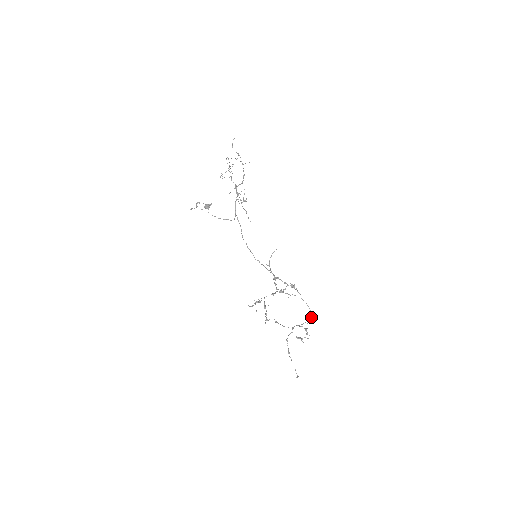
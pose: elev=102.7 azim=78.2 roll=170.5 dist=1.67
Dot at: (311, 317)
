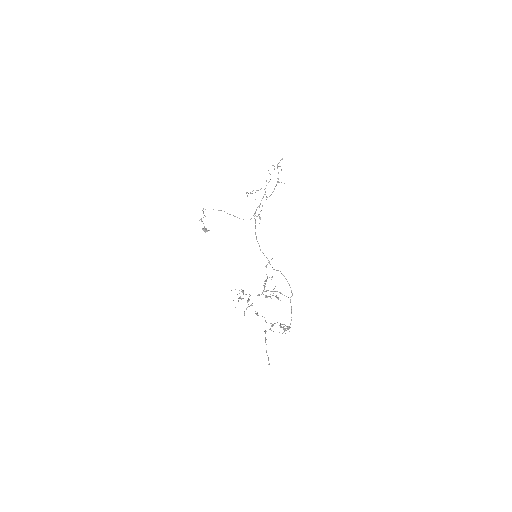
Dot at: occluded
